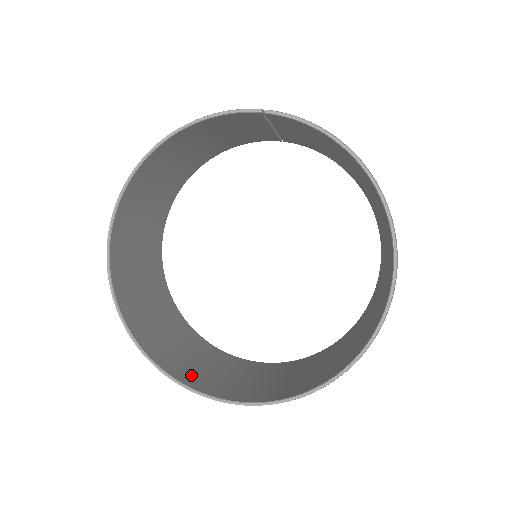
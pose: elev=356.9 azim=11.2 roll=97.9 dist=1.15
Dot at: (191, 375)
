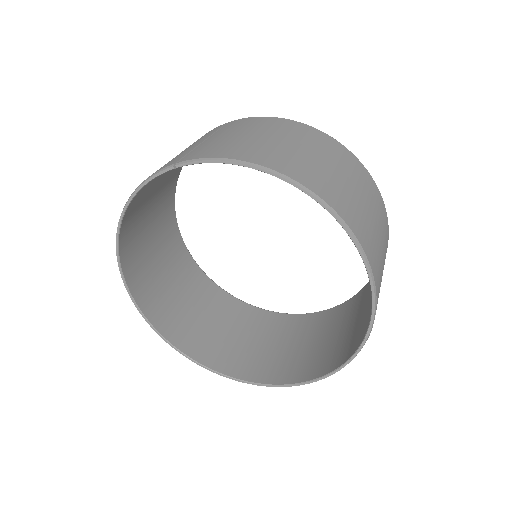
Dot at: (255, 366)
